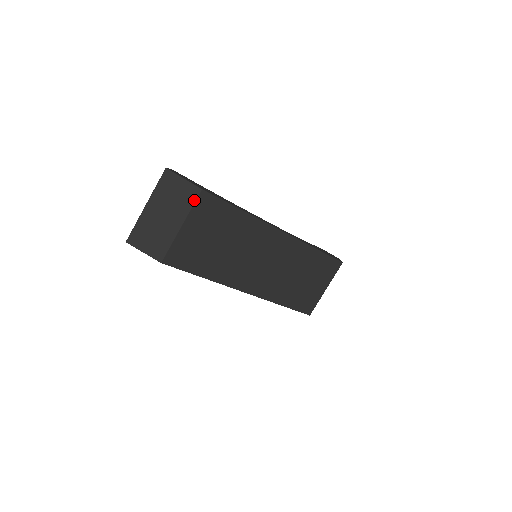
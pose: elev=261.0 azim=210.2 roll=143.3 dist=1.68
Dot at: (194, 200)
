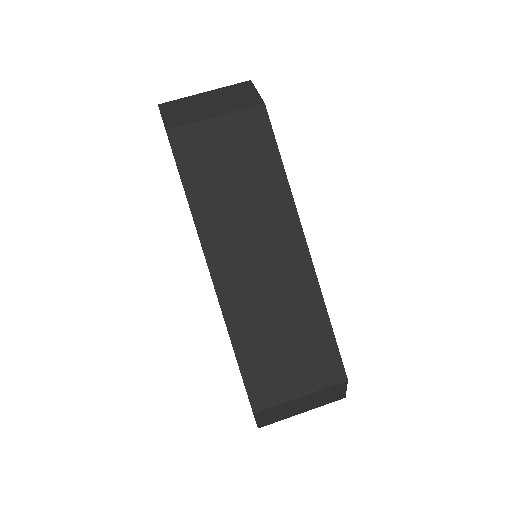
Dot at: (249, 106)
